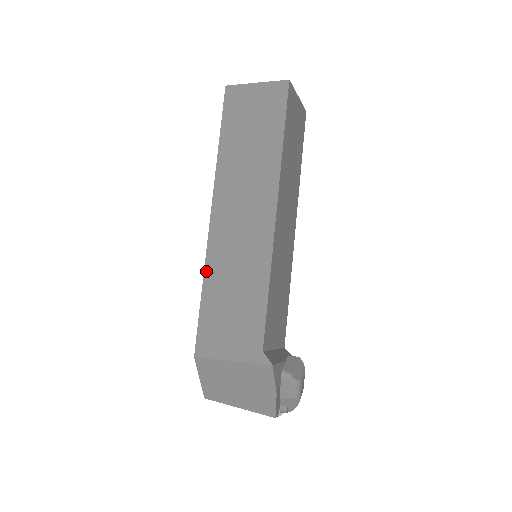
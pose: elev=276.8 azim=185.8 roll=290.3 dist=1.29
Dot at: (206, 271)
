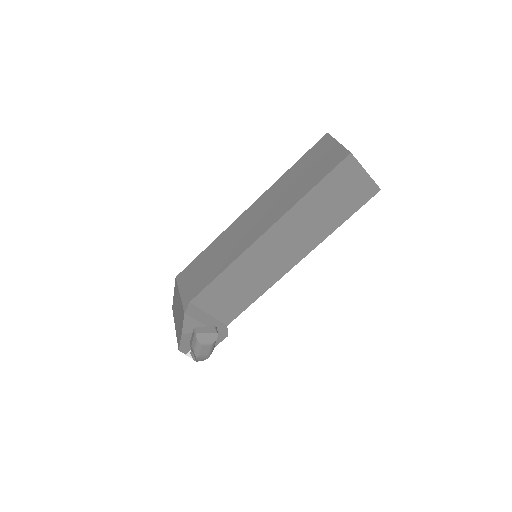
Dot at: (218, 237)
